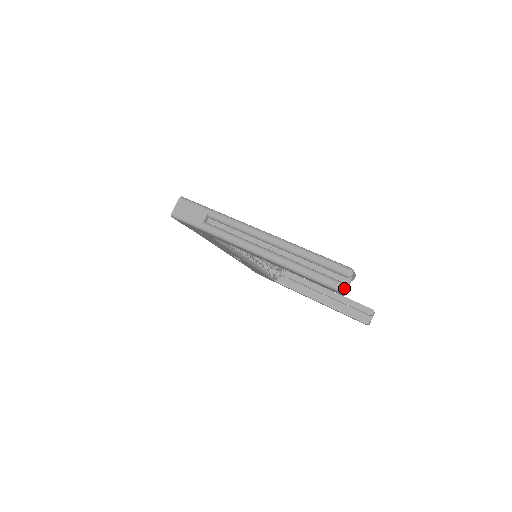
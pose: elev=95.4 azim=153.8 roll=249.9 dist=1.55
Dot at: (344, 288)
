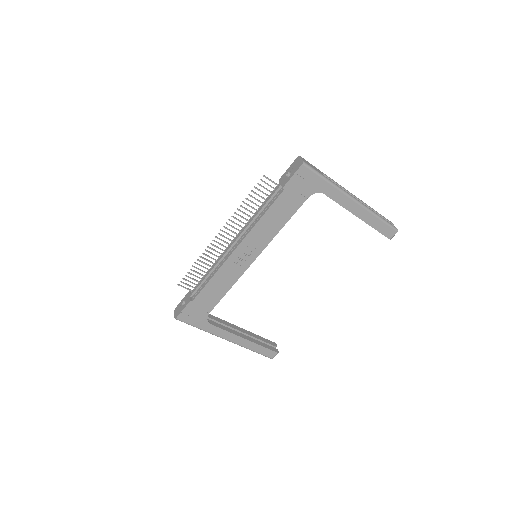
Dot at: occluded
